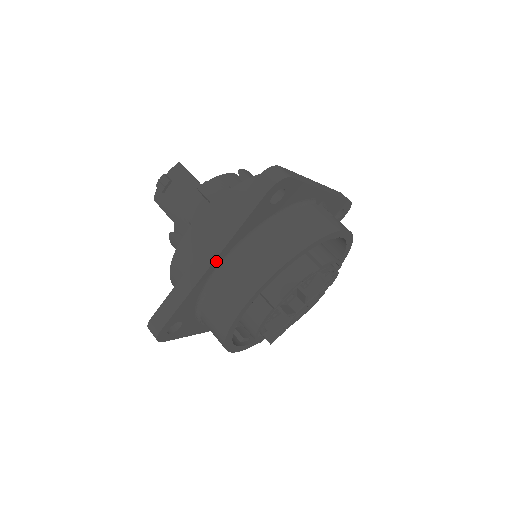
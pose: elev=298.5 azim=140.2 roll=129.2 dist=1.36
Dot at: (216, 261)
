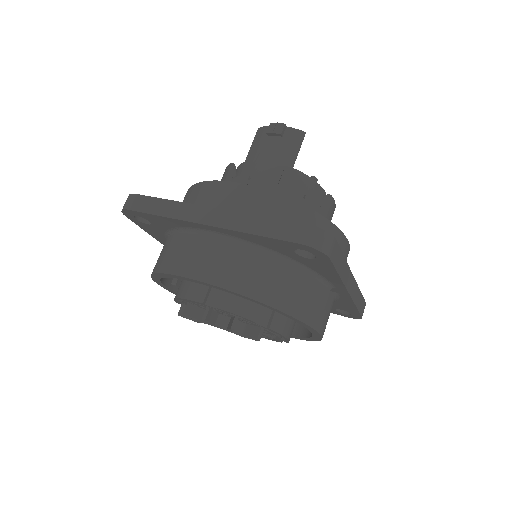
Dot at: (214, 228)
